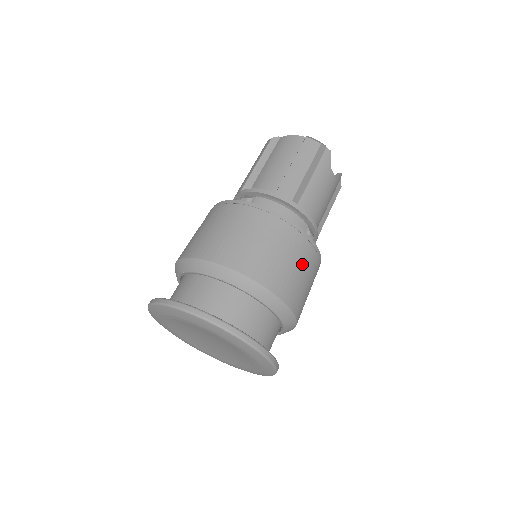
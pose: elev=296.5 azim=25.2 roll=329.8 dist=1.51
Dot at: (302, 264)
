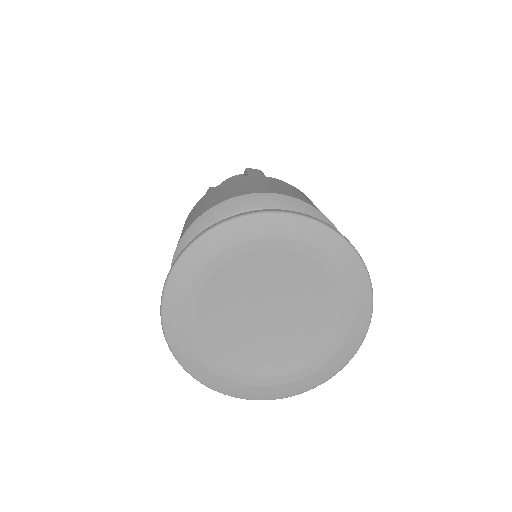
Dot at: occluded
